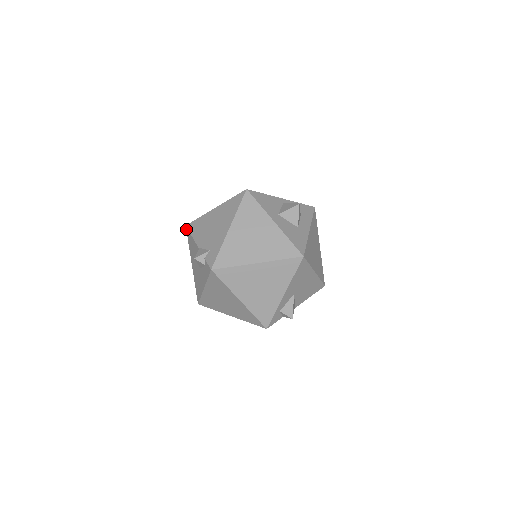
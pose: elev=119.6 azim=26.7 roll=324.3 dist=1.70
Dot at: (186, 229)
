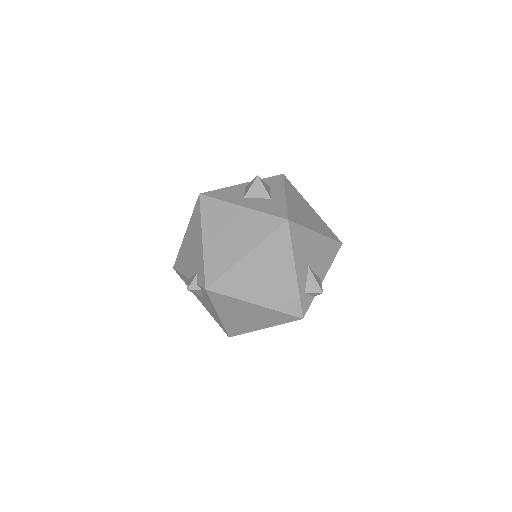
Dot at: occluded
